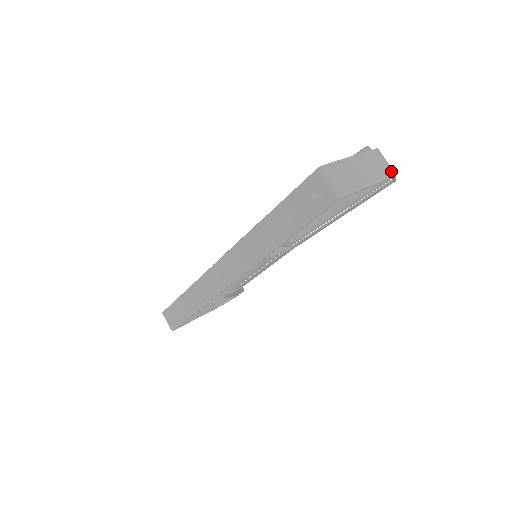
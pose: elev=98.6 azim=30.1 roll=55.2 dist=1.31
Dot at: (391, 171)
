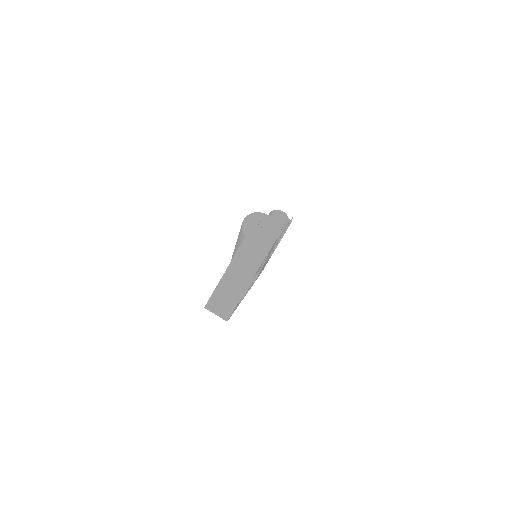
Dot at: (259, 257)
